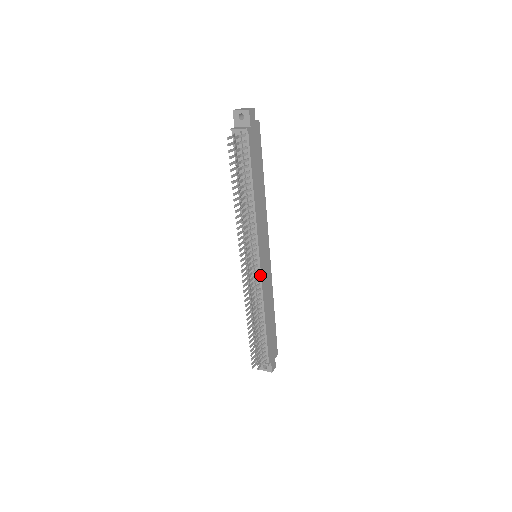
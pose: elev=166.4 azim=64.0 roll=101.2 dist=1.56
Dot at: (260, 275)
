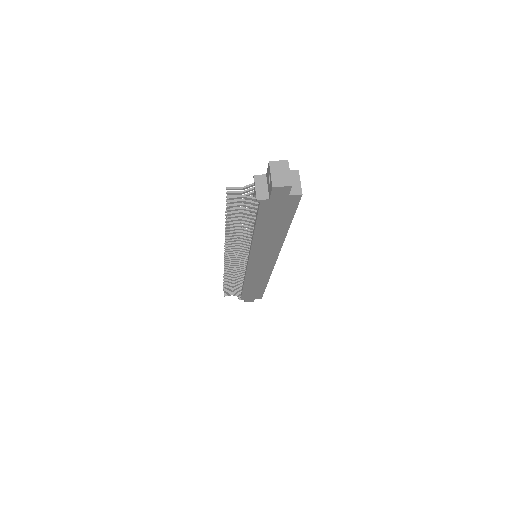
Dot at: (246, 270)
